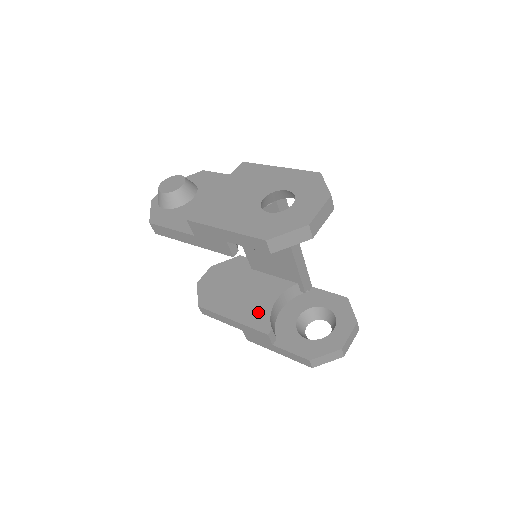
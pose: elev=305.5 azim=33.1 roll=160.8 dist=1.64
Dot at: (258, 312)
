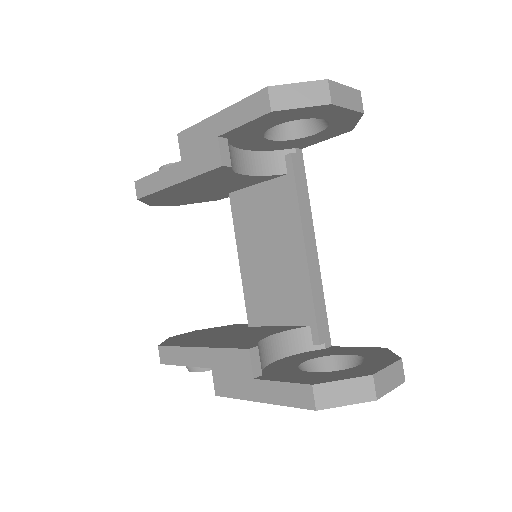
Dot at: (242, 340)
